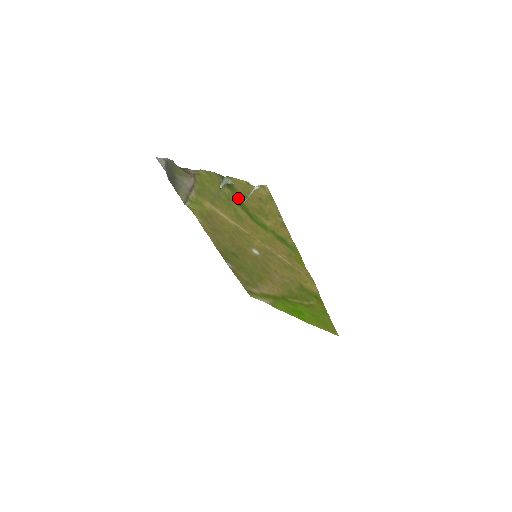
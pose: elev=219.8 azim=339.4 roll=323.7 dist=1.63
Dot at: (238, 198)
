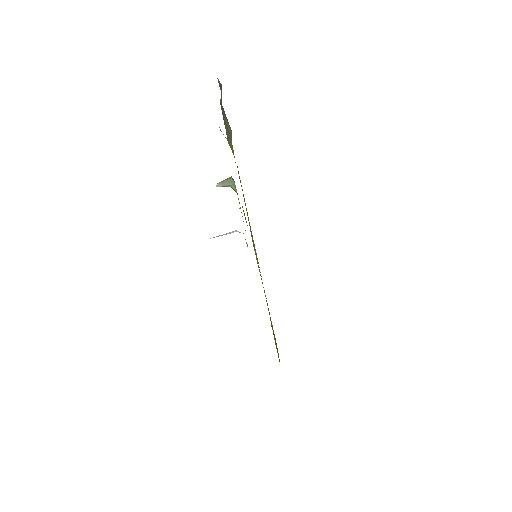
Dot at: occluded
